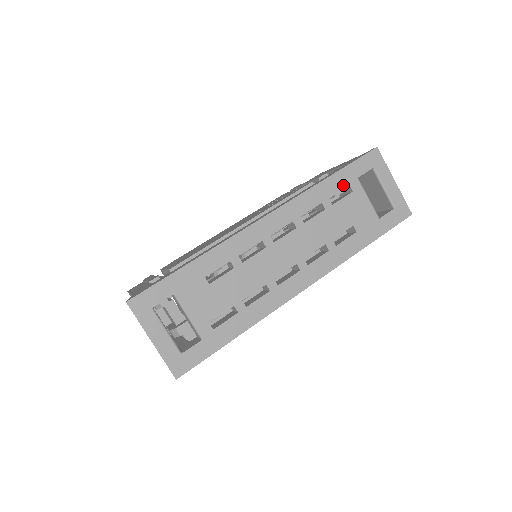
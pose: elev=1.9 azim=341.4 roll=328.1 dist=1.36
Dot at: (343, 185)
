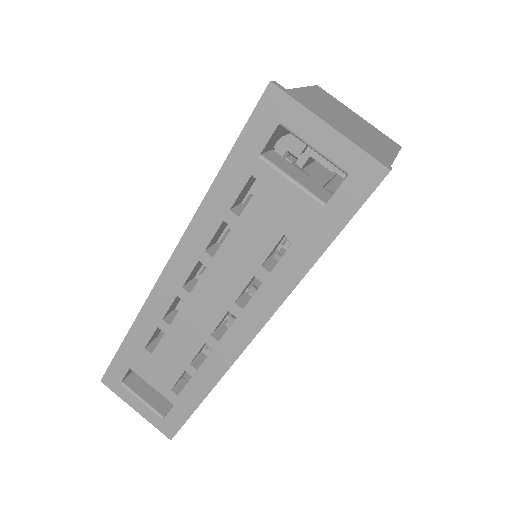
Dot at: (241, 180)
